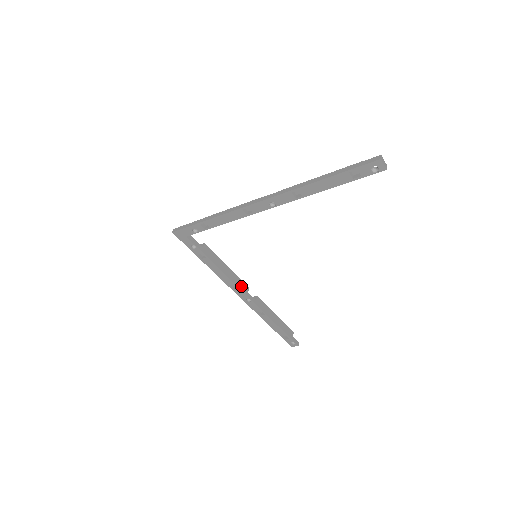
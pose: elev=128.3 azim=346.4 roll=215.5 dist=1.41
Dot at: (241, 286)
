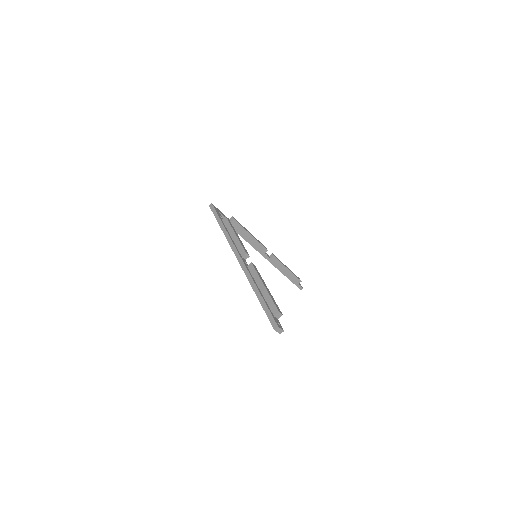
Dot at: (259, 249)
